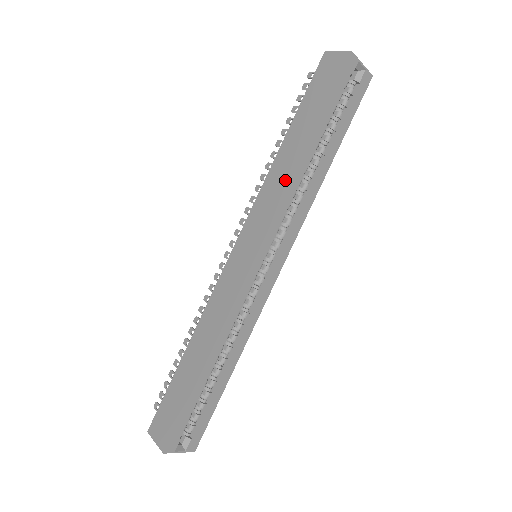
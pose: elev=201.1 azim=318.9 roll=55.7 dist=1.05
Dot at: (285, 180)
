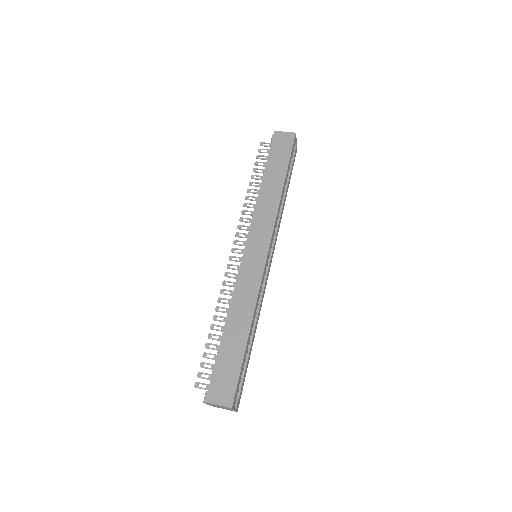
Dot at: (274, 203)
